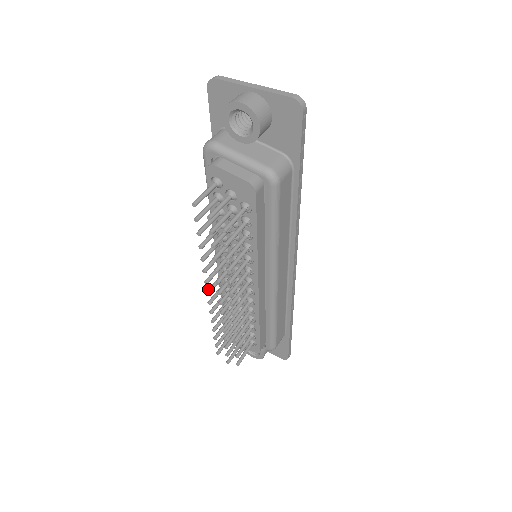
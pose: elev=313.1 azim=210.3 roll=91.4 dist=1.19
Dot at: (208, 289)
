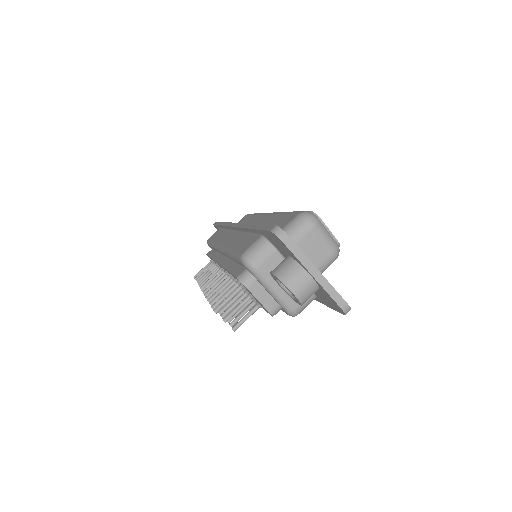
Dot at: (204, 288)
